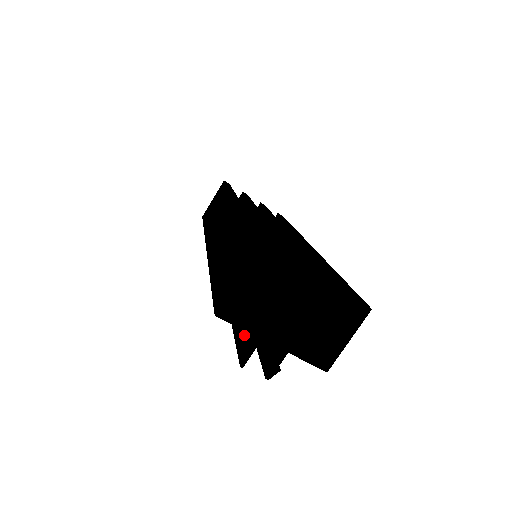
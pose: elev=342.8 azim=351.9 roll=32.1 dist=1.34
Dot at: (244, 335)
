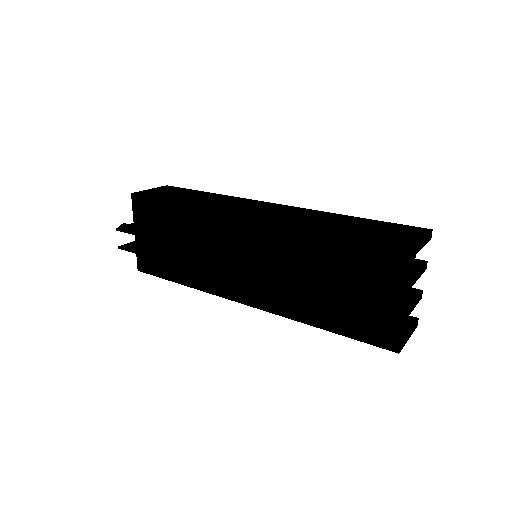
Dot at: (373, 286)
